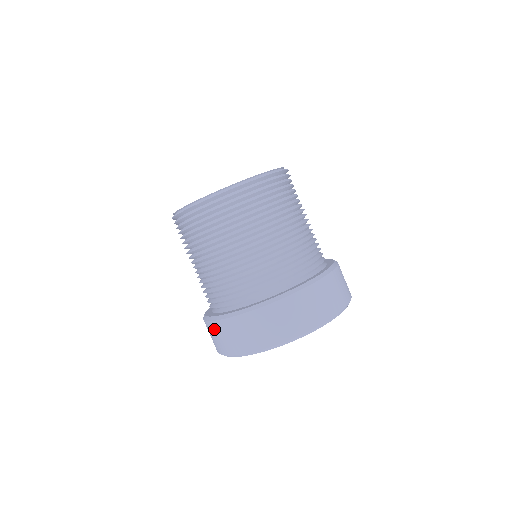
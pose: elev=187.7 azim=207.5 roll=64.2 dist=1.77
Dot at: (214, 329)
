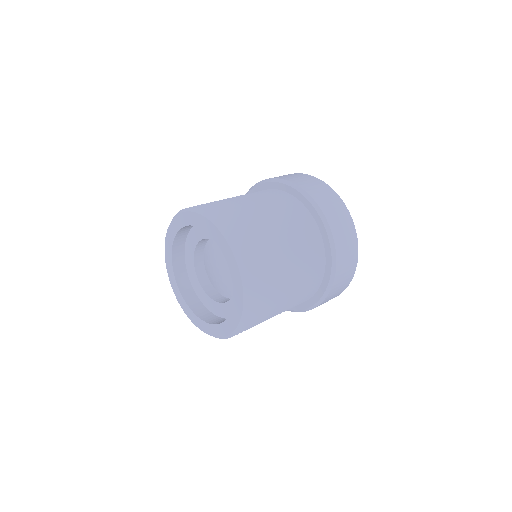
Dot at: occluded
